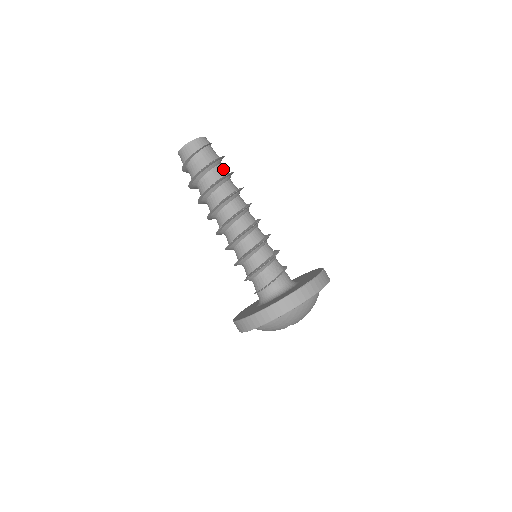
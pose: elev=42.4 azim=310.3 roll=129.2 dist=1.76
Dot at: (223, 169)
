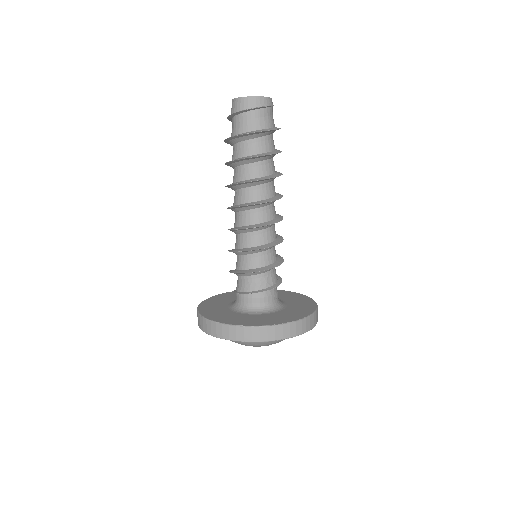
Dot at: (256, 146)
